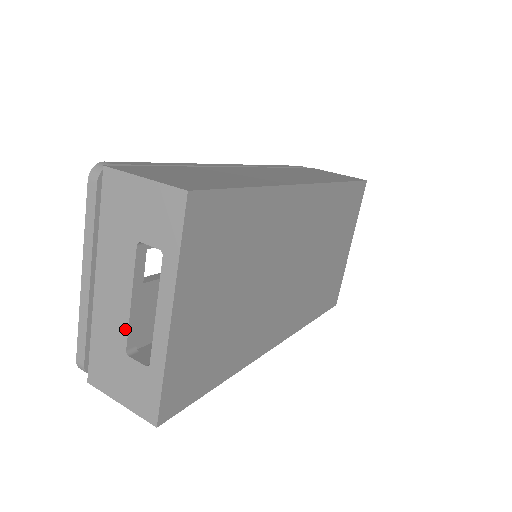
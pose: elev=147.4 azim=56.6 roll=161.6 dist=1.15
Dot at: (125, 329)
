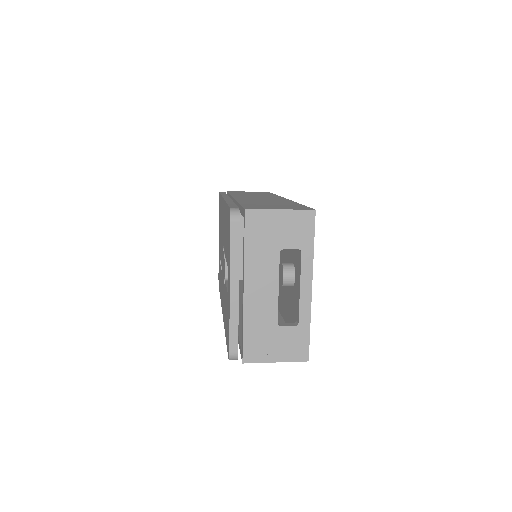
Dot at: (275, 310)
